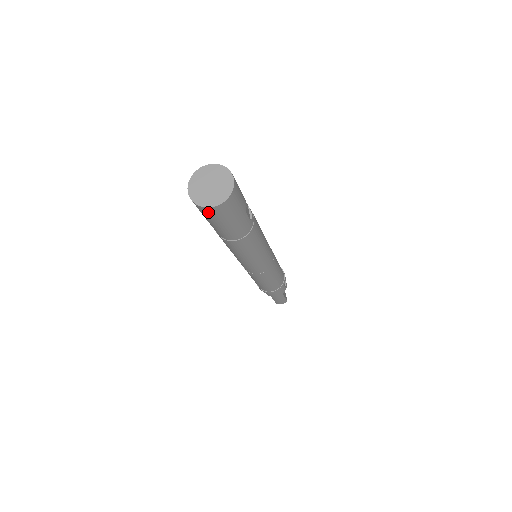
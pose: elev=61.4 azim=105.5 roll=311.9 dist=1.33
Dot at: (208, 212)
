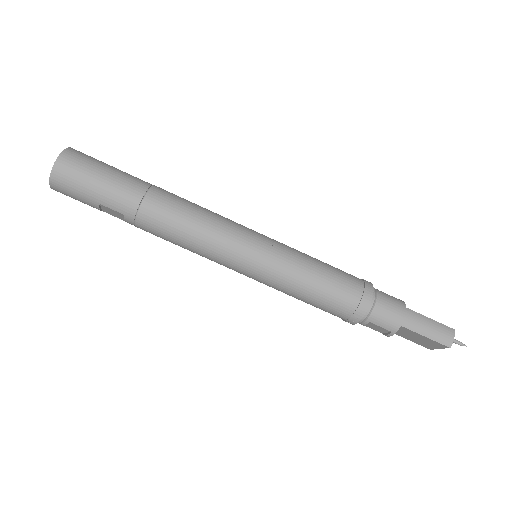
Dot at: (64, 172)
